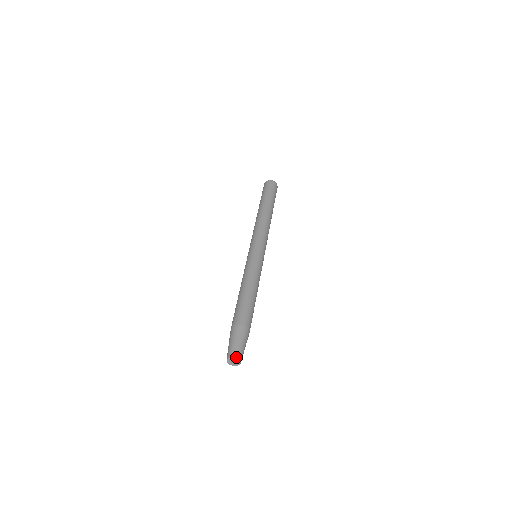
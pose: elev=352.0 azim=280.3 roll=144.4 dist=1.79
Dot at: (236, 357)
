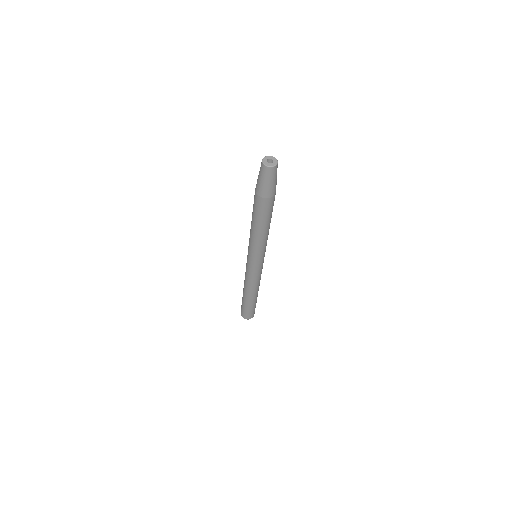
Dot at: (273, 157)
